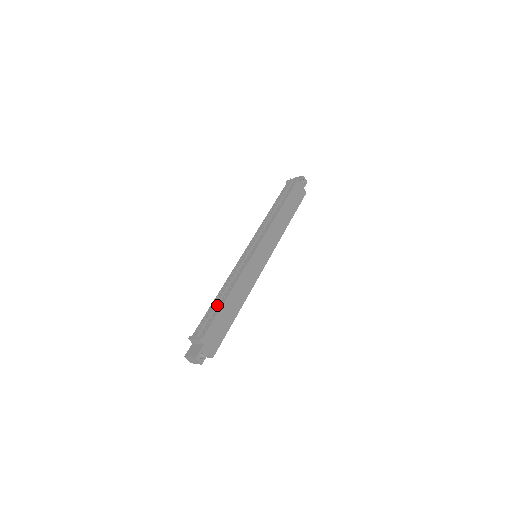
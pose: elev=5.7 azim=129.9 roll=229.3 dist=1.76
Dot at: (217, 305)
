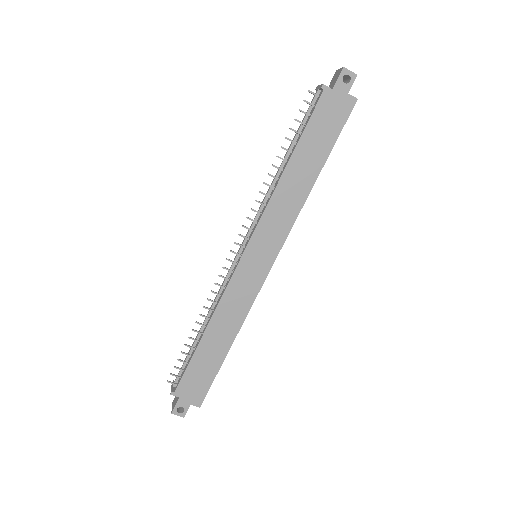
Dot at: (191, 347)
